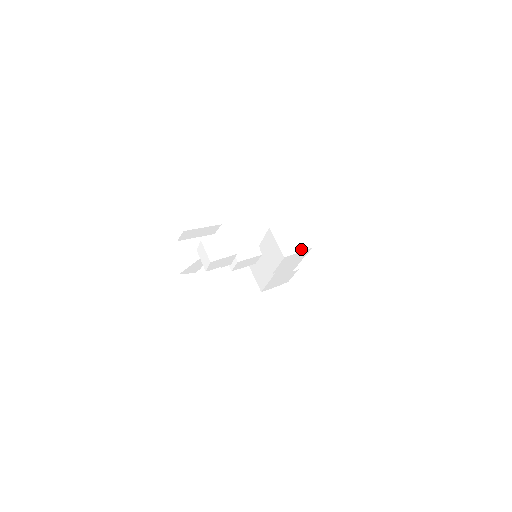
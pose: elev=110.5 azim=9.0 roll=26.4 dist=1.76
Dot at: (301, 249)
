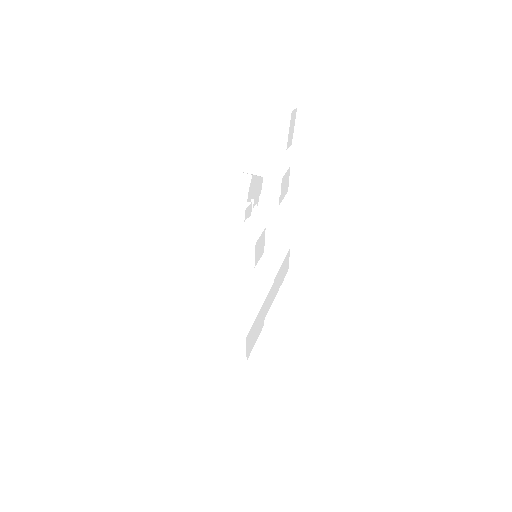
Dot at: occluded
